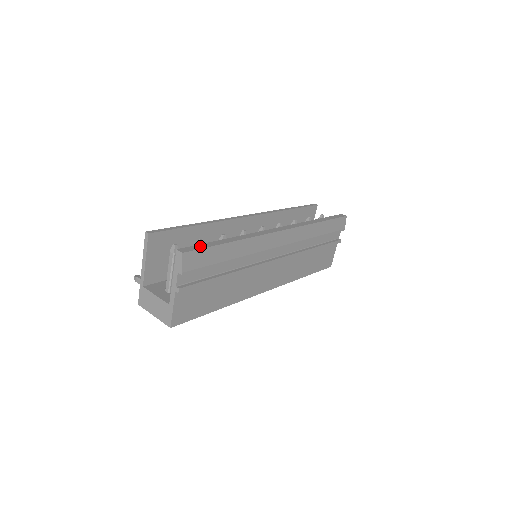
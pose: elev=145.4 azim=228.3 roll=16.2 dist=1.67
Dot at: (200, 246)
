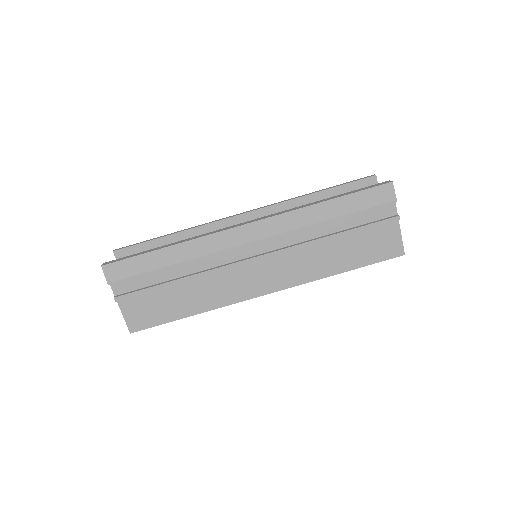
Dot at: (126, 257)
